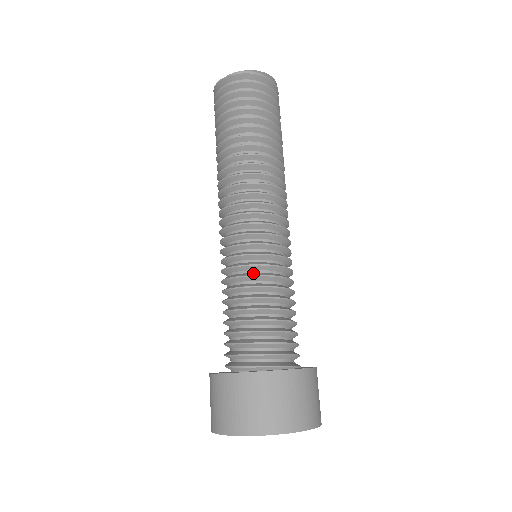
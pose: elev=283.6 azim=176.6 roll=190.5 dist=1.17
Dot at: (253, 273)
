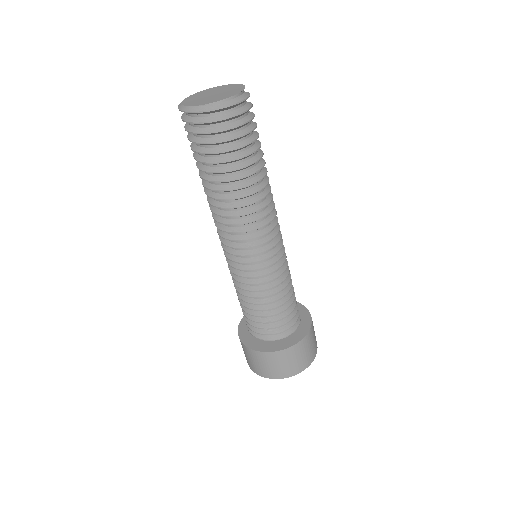
Dot at: (279, 279)
